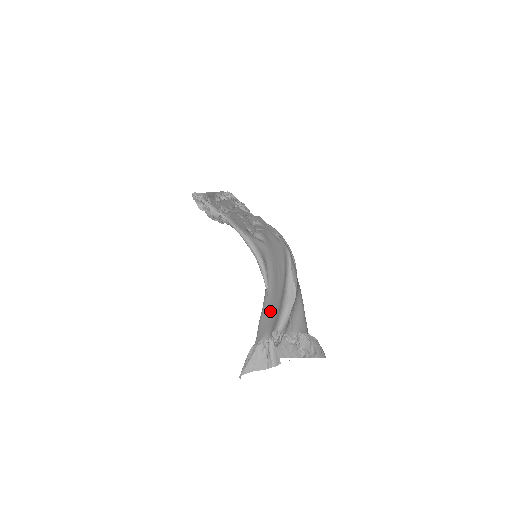
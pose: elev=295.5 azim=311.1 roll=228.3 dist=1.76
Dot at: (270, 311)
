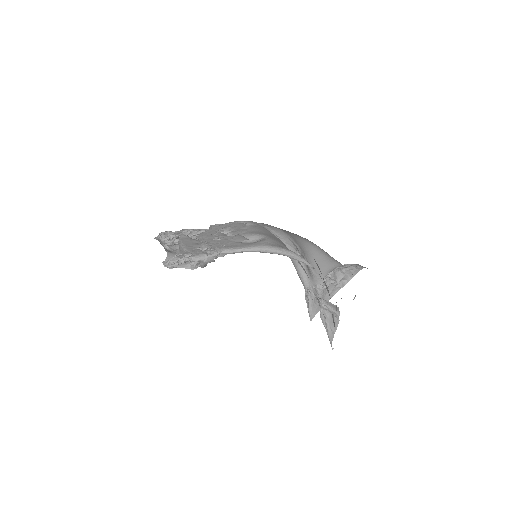
Dot at: occluded
